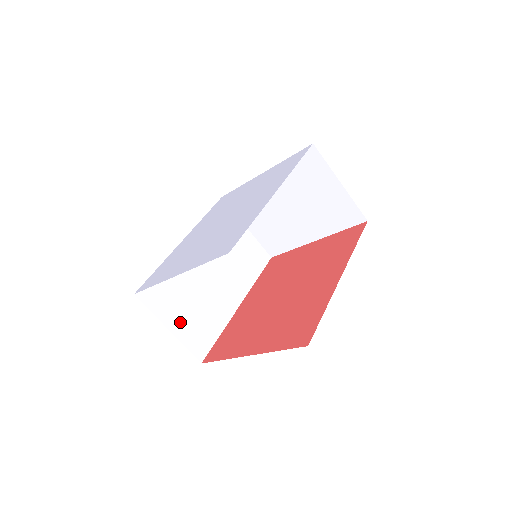
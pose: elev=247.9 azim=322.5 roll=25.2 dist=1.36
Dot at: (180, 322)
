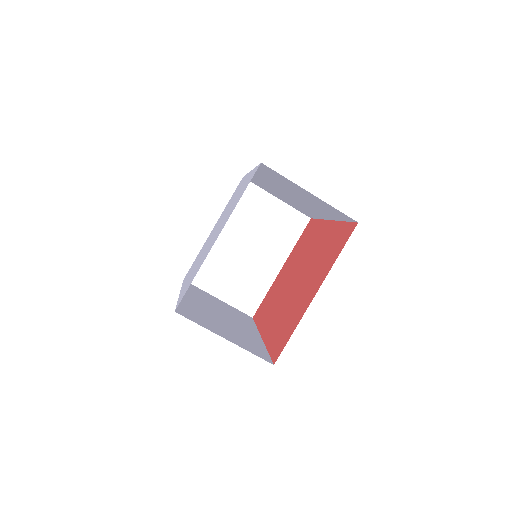
Dot at: (228, 336)
